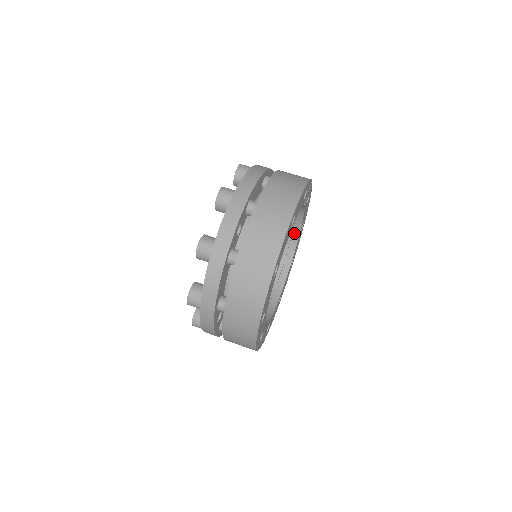
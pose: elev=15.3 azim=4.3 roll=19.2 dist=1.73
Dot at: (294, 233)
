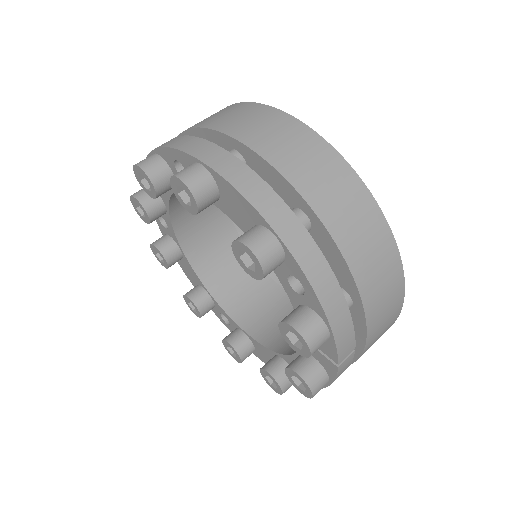
Dot at: occluded
